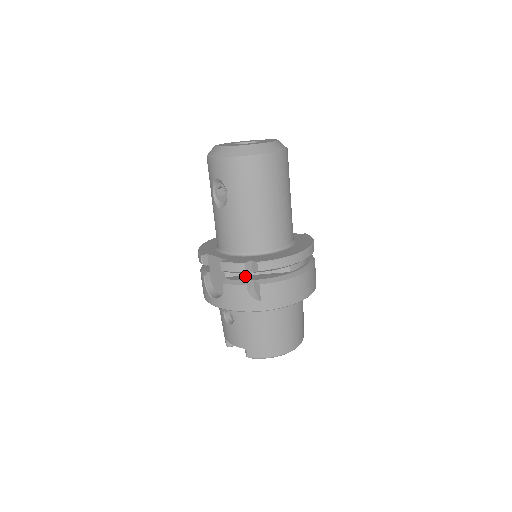
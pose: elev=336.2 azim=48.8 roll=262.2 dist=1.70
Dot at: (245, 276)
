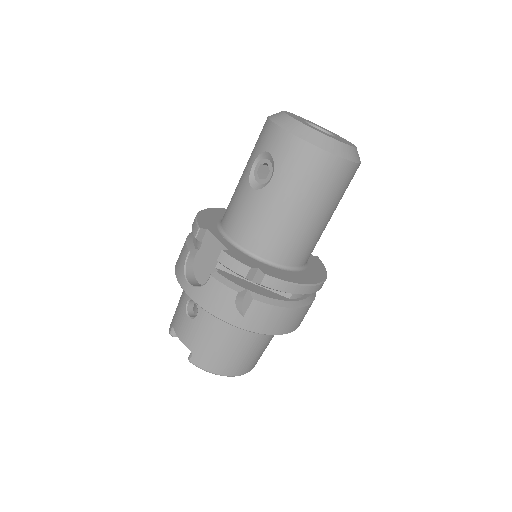
Dot at: (239, 279)
